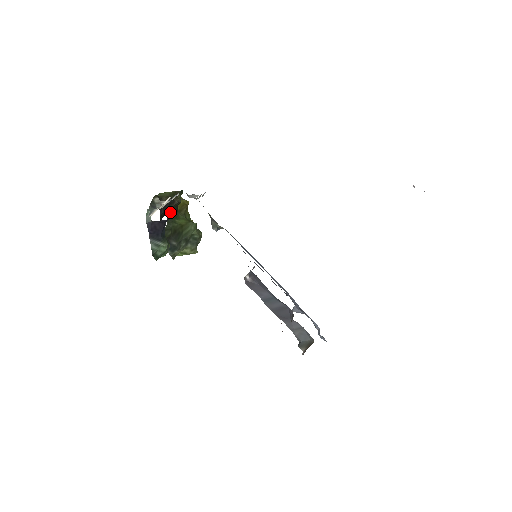
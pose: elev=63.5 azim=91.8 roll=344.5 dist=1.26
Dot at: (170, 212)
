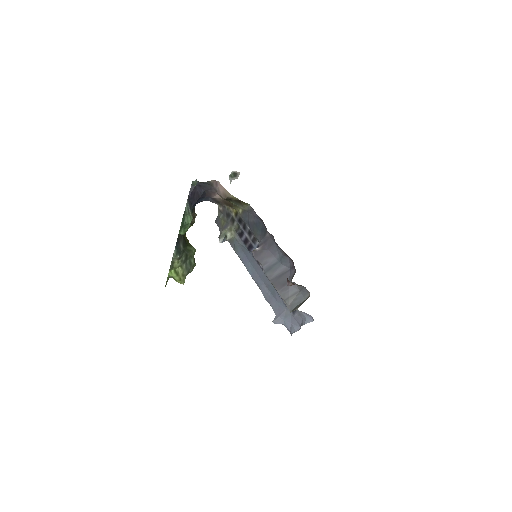
Dot at: occluded
